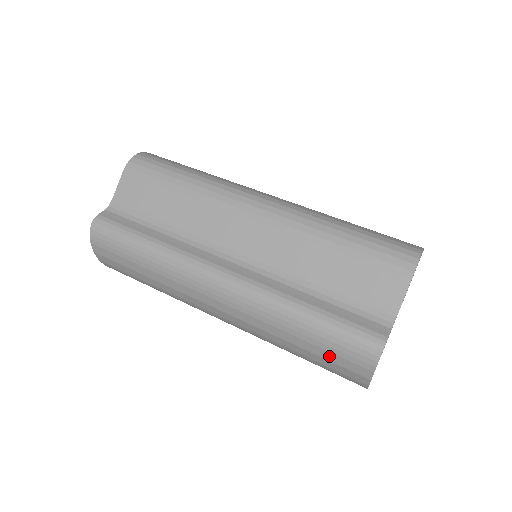
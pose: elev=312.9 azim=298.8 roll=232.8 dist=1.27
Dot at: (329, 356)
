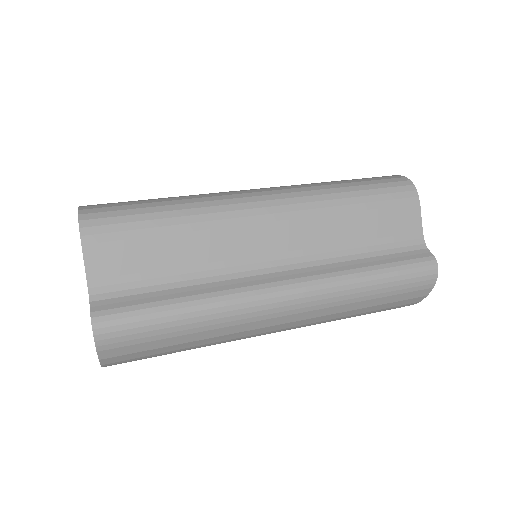
Dot at: (397, 298)
